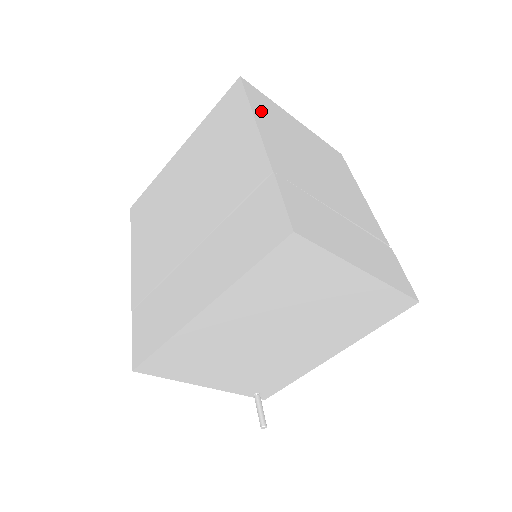
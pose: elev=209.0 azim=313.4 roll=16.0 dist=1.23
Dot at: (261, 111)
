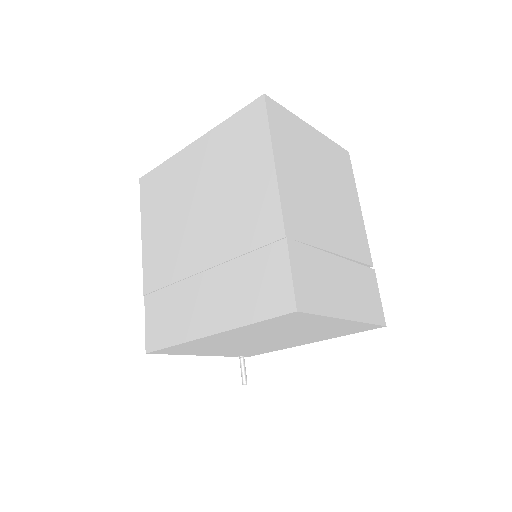
Dot at: (281, 143)
